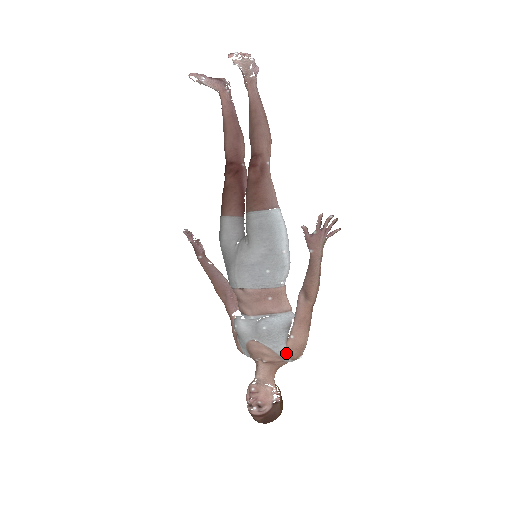
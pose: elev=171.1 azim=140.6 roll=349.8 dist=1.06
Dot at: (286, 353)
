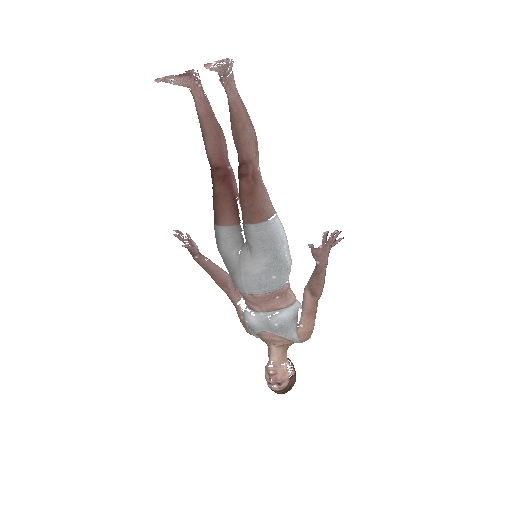
Dot at: (297, 339)
